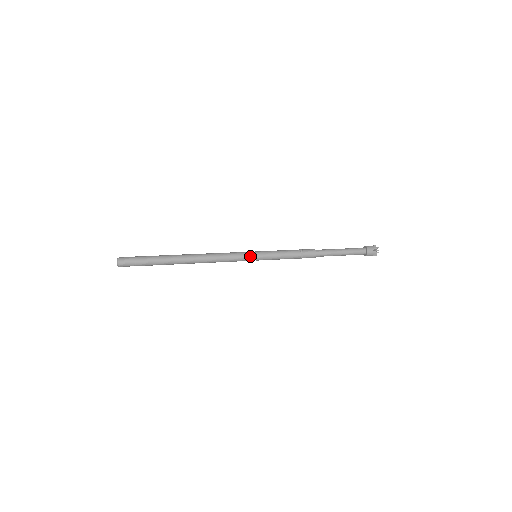
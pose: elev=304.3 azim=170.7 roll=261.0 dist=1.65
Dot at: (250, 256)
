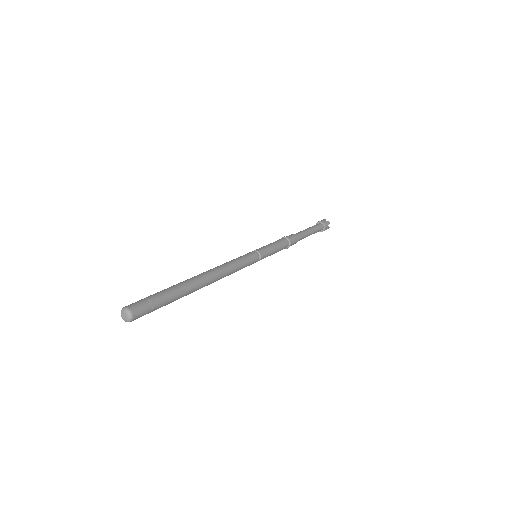
Dot at: (253, 254)
